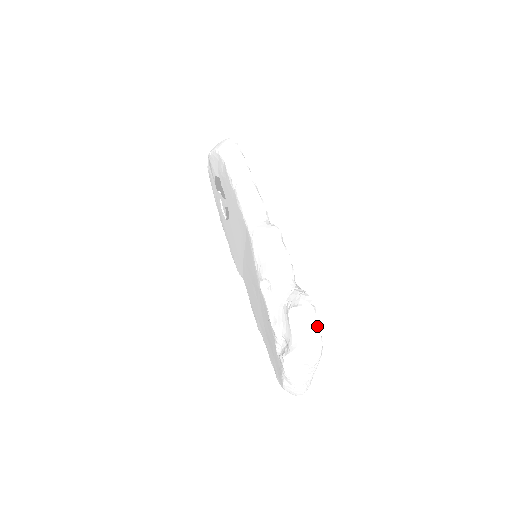
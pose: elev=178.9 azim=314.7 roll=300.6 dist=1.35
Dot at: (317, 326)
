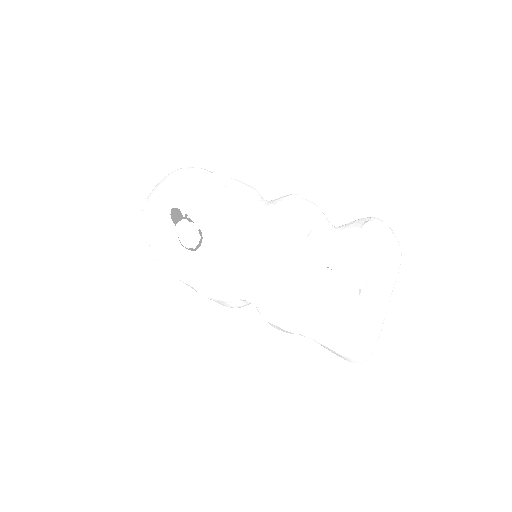
Dot at: (391, 229)
